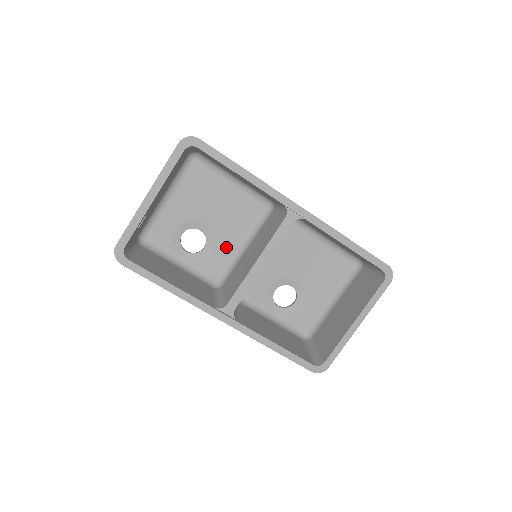
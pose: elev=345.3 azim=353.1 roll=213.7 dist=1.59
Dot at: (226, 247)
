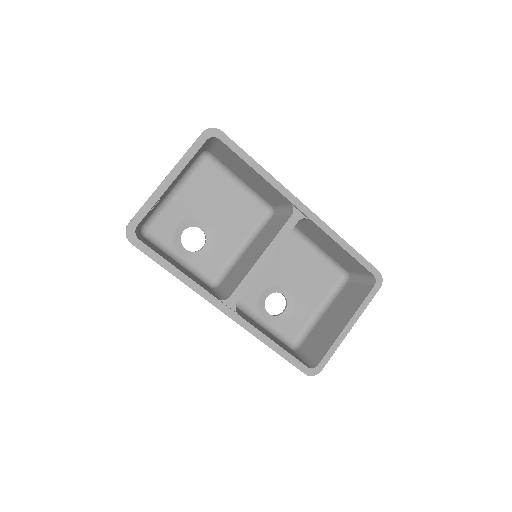
Dot at: (225, 248)
